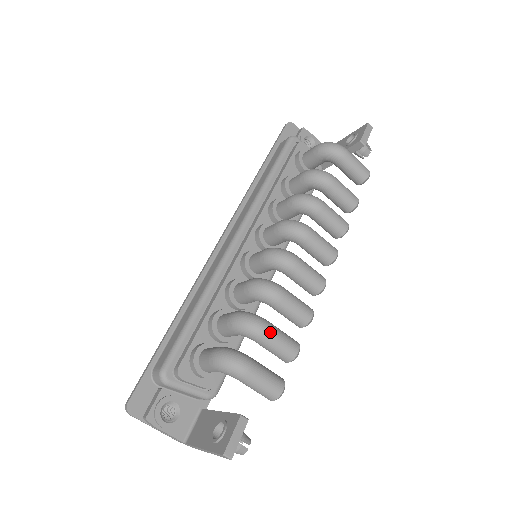
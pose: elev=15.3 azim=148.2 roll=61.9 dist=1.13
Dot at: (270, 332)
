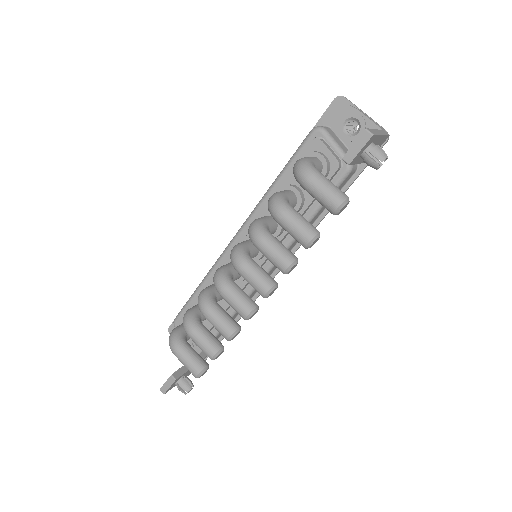
Dot at: (192, 336)
